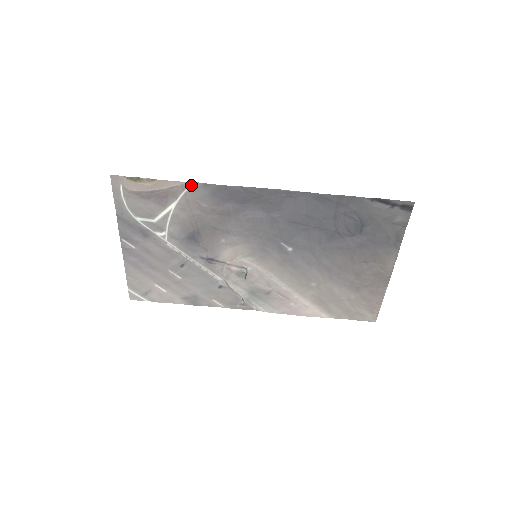
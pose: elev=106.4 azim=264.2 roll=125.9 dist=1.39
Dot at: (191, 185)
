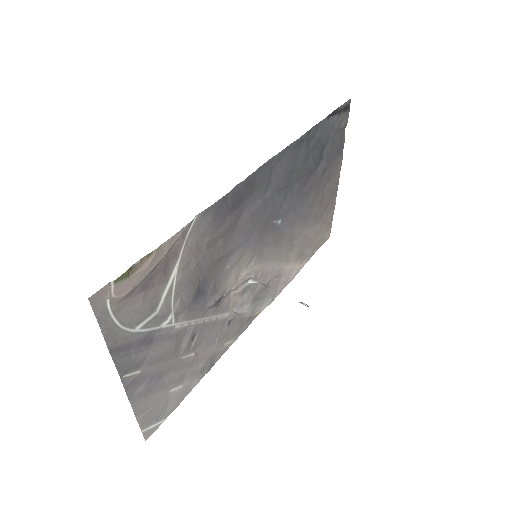
Dot at: (191, 224)
